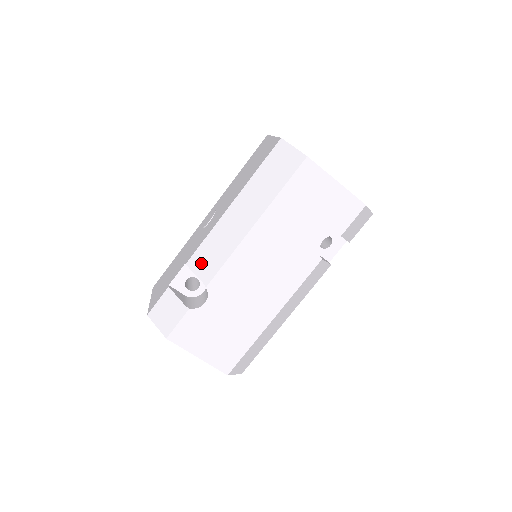
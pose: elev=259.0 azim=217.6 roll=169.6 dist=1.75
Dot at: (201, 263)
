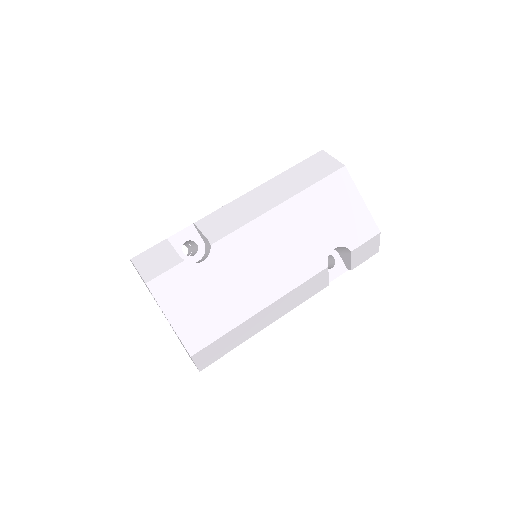
Dot at: (212, 224)
